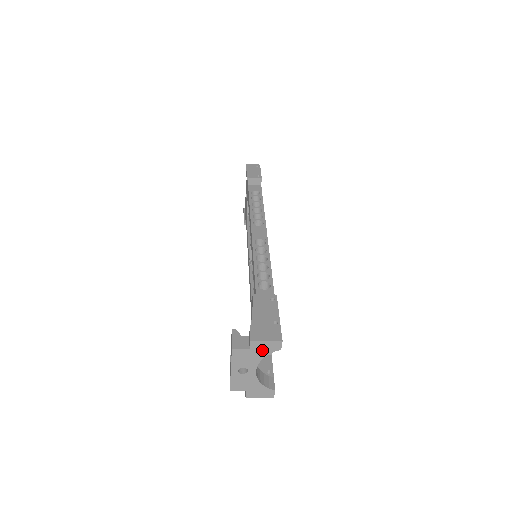
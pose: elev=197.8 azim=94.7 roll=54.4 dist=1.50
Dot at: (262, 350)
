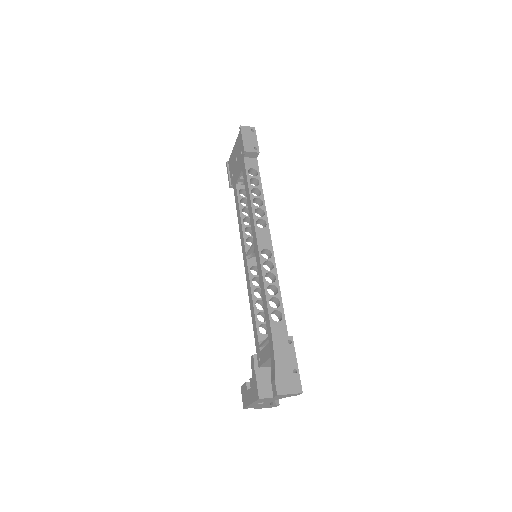
Dot at: (283, 397)
